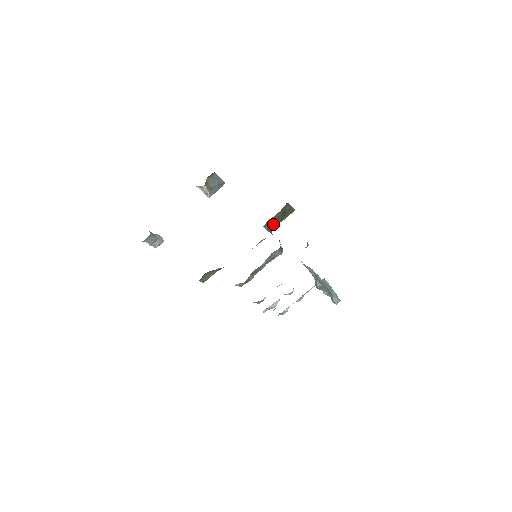
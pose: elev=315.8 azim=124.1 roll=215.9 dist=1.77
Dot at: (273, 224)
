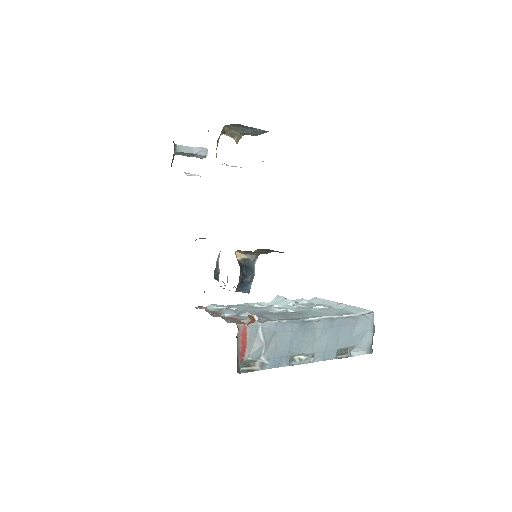
Dot at: occluded
